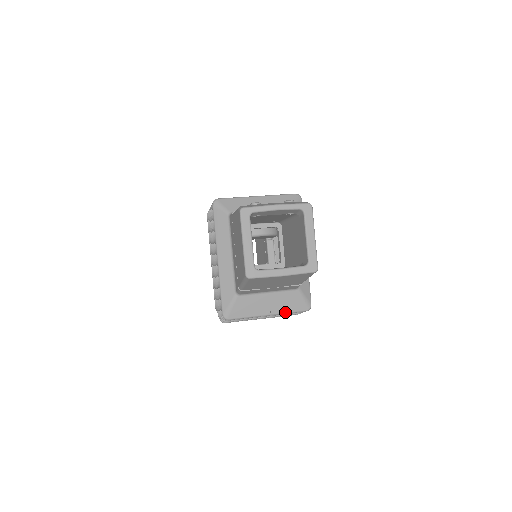
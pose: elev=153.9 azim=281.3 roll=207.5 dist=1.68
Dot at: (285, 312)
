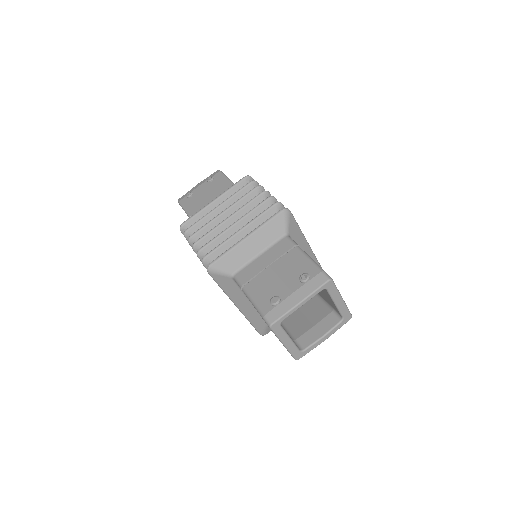
Dot at: occluded
